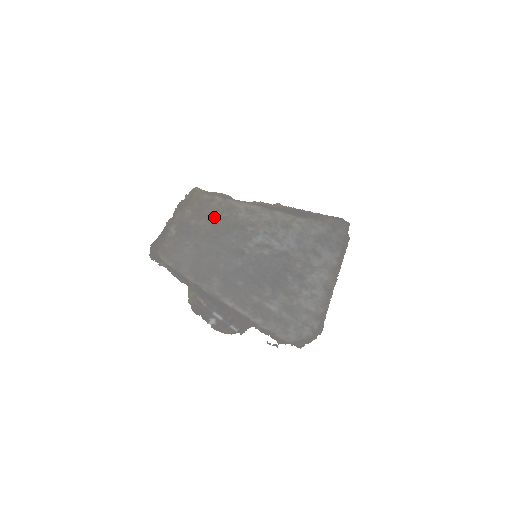
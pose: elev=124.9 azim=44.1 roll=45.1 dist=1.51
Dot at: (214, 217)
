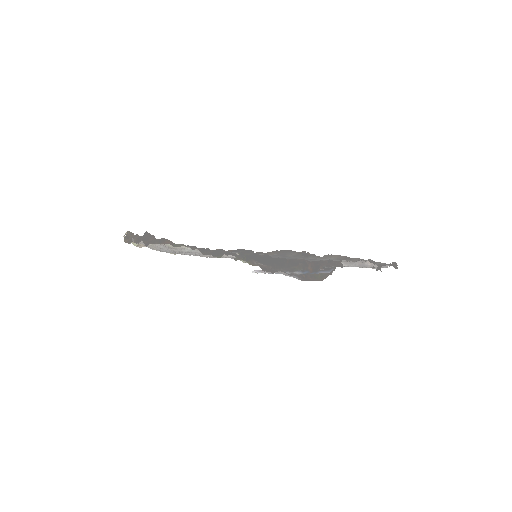
Dot at: occluded
